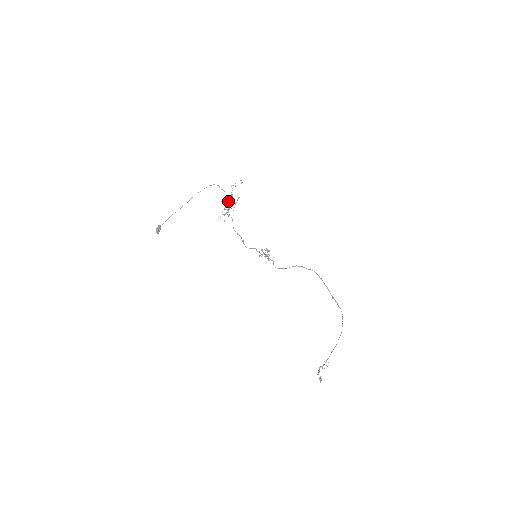
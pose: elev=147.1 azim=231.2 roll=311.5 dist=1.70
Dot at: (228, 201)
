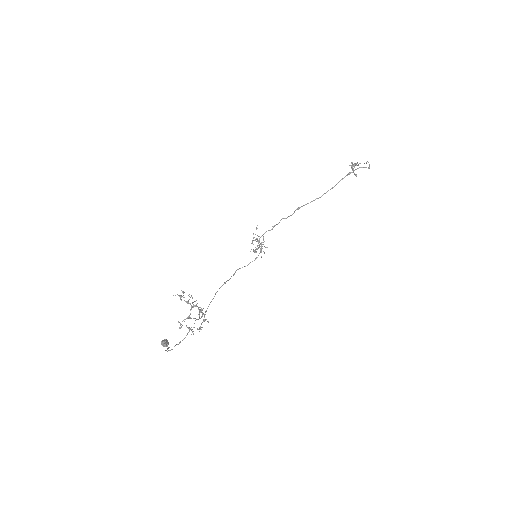
Dot at: occluded
